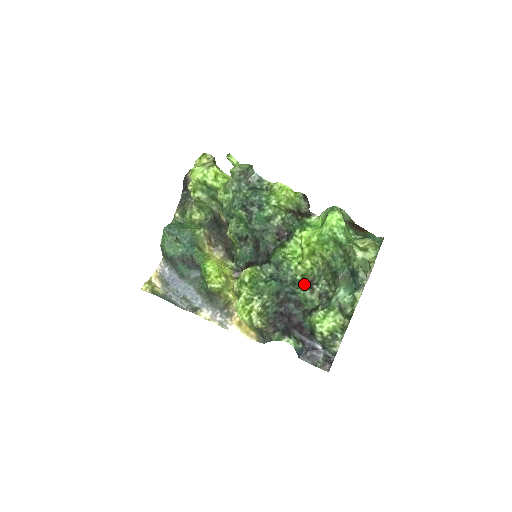
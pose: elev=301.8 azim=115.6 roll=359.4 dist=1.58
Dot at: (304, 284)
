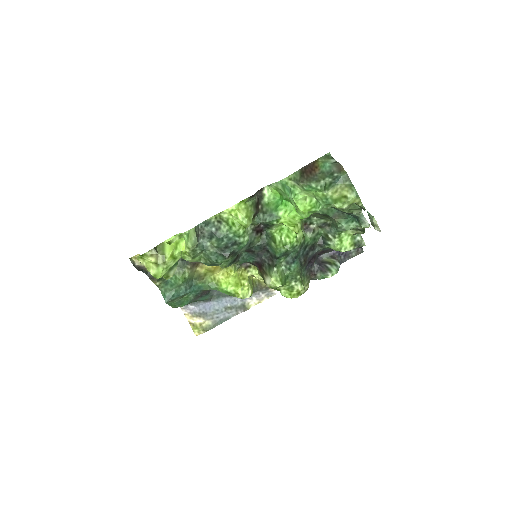
Dot at: (303, 233)
